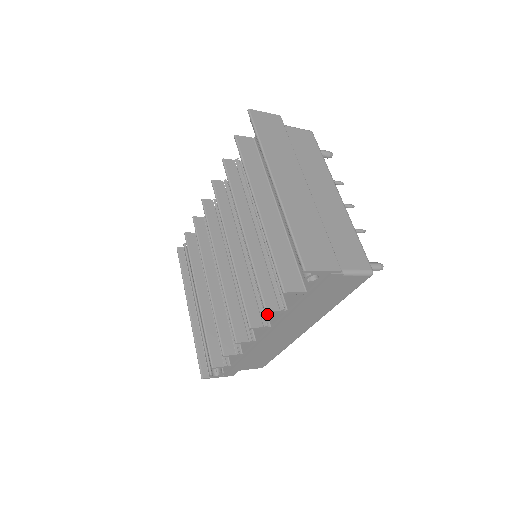
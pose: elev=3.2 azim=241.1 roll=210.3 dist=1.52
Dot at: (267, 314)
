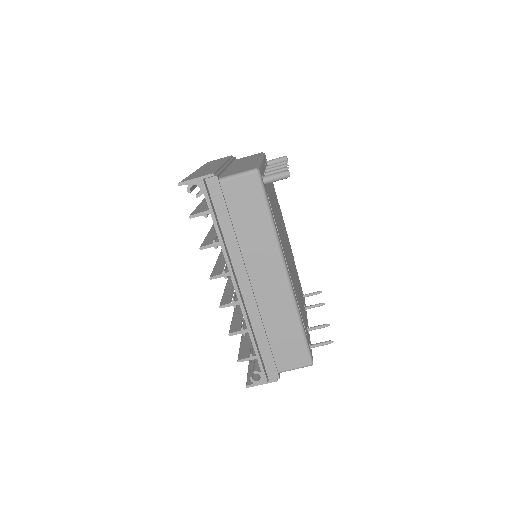
Dot at: occluded
